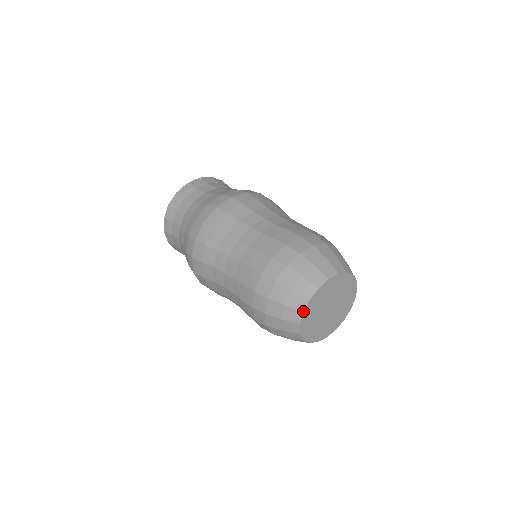
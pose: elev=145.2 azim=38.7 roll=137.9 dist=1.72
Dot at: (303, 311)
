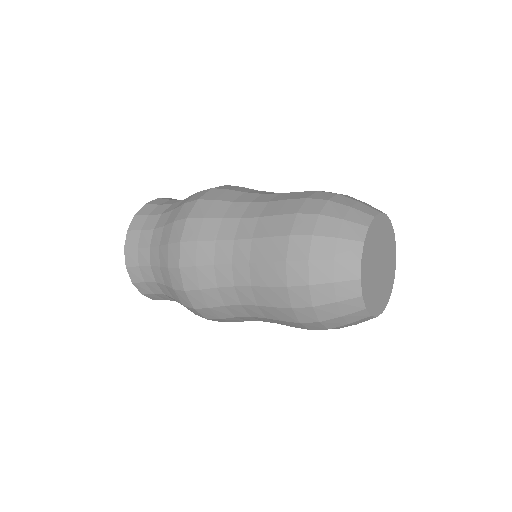
Dot at: (360, 259)
